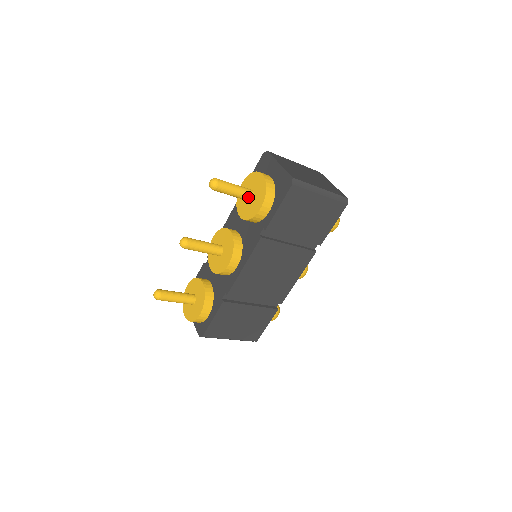
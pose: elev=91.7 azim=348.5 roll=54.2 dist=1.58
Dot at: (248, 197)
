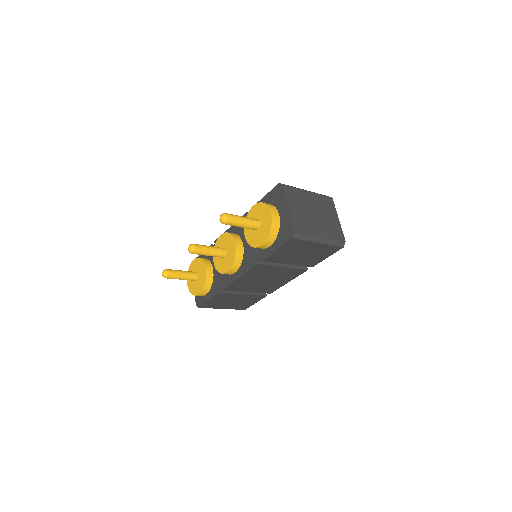
Dot at: (254, 228)
